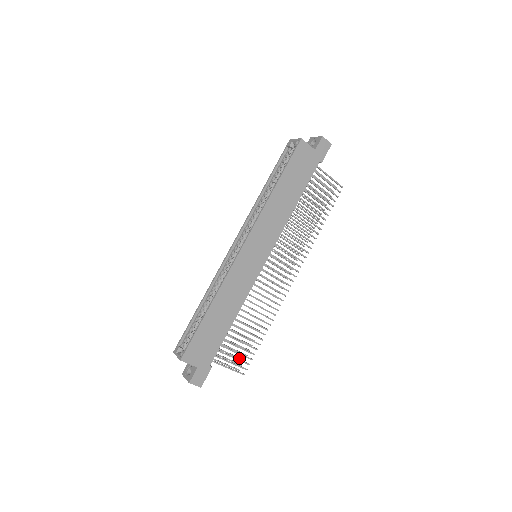
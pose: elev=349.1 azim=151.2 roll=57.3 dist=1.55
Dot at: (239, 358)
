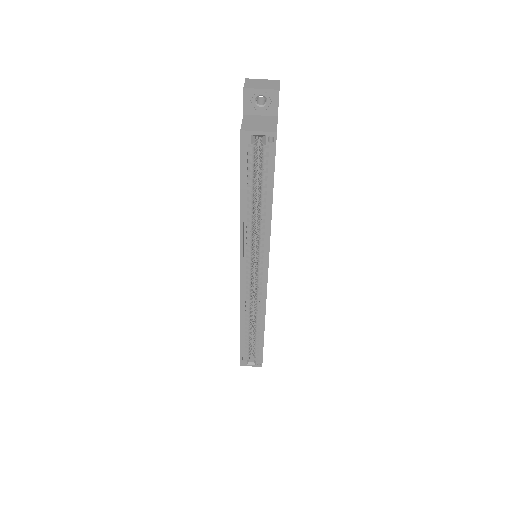
Dot at: occluded
